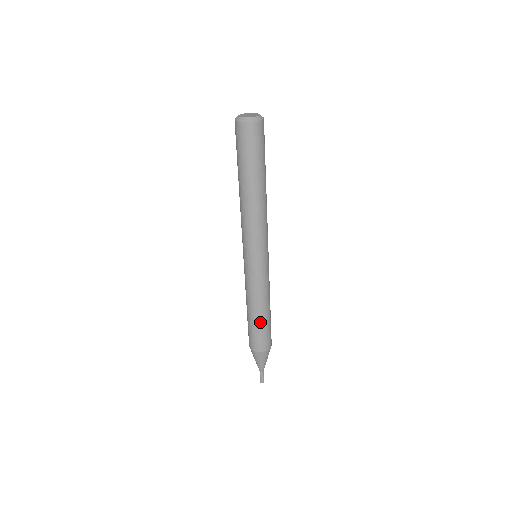
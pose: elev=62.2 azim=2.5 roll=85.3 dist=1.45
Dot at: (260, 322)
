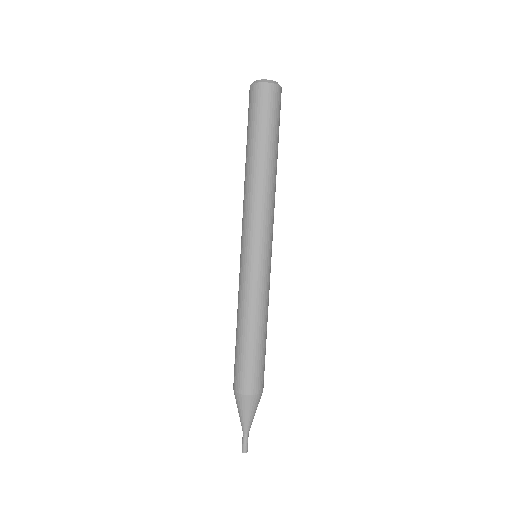
Dot at: (265, 345)
